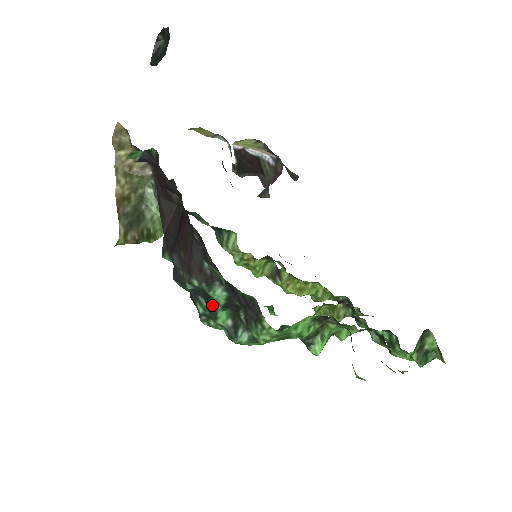
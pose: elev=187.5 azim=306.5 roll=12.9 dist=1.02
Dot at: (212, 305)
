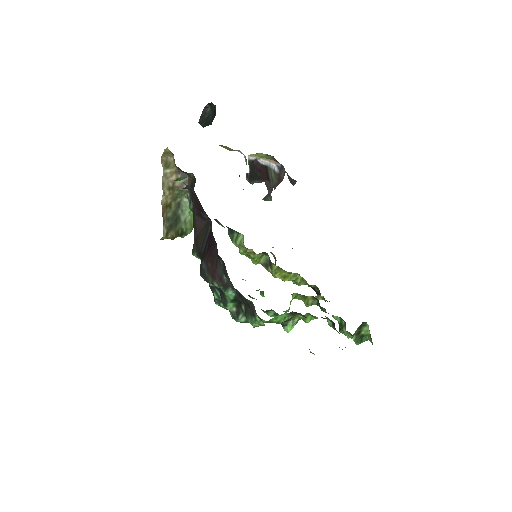
Dot at: (225, 298)
